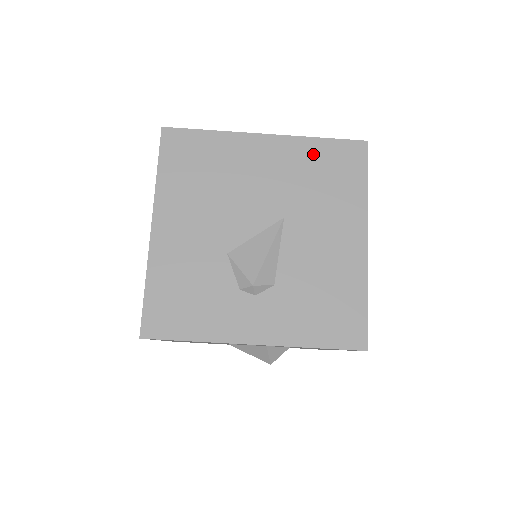
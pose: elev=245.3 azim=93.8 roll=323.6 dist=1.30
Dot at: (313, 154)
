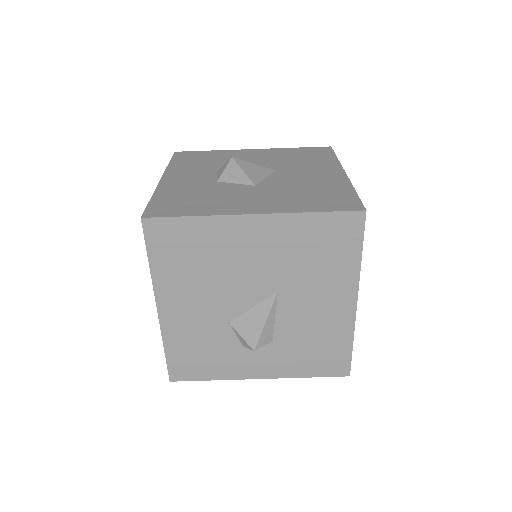
Dot at: (305, 230)
